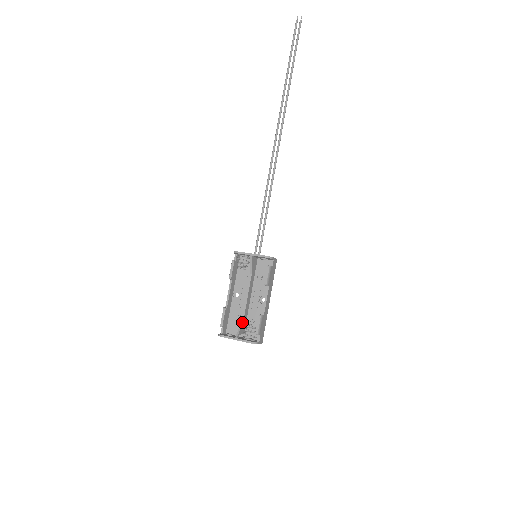
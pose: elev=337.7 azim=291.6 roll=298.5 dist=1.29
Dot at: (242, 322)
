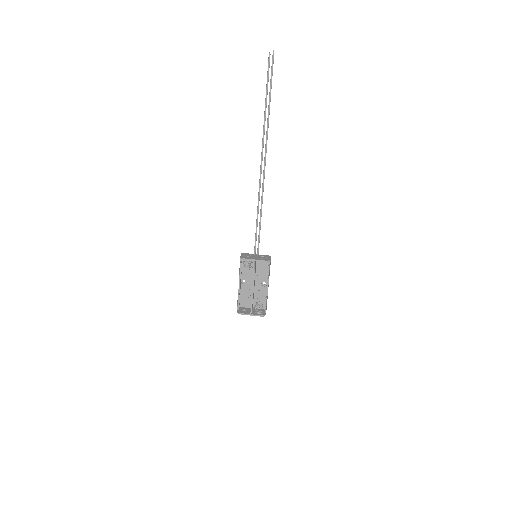
Dot at: (252, 302)
